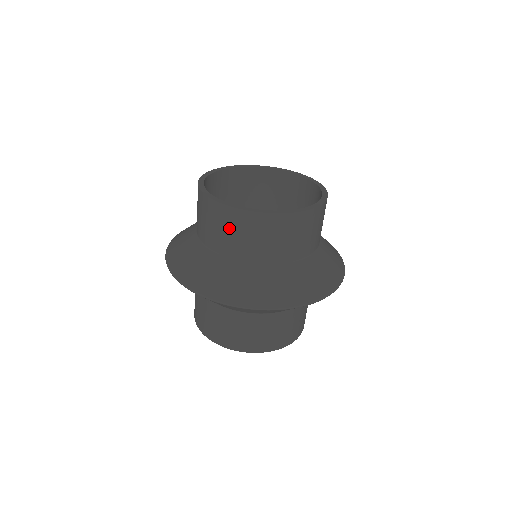
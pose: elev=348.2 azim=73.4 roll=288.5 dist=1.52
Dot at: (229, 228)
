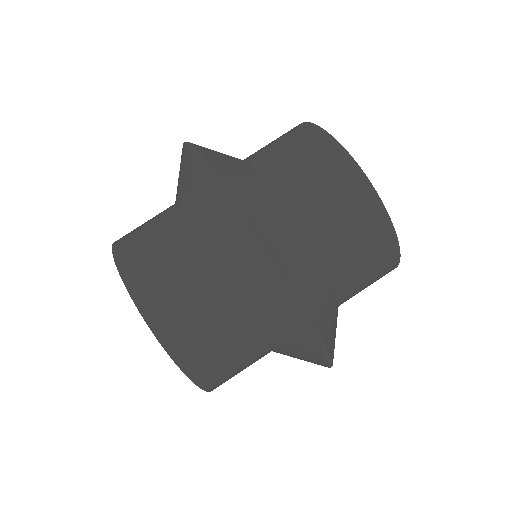
Dot at: (350, 213)
